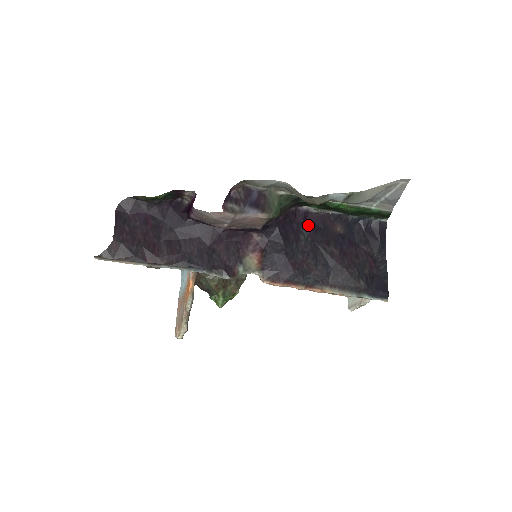
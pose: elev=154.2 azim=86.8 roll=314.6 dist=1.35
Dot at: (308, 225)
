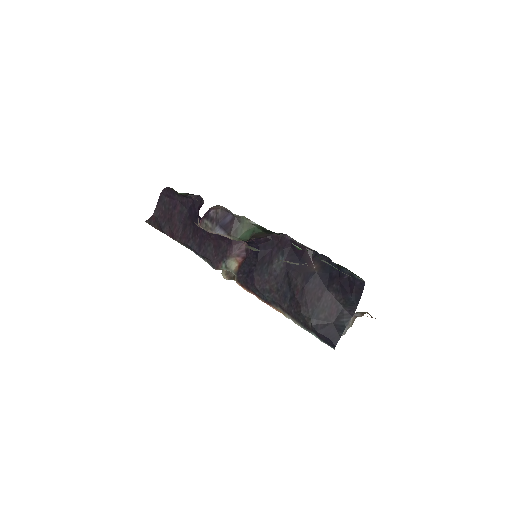
Dot at: (288, 252)
